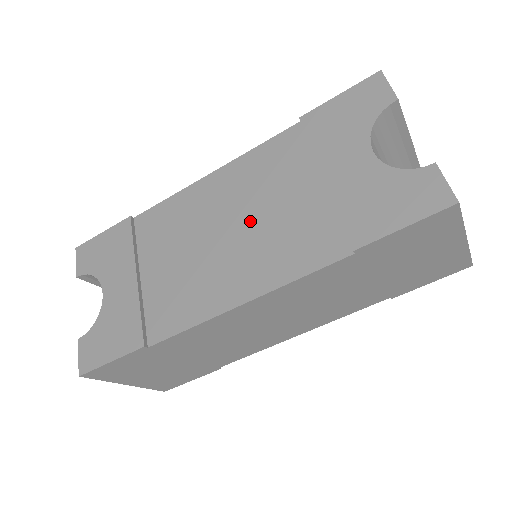
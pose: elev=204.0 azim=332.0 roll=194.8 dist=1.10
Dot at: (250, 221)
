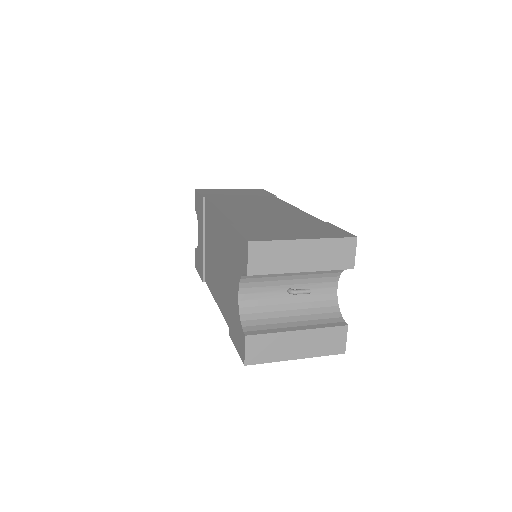
Dot at: (221, 264)
